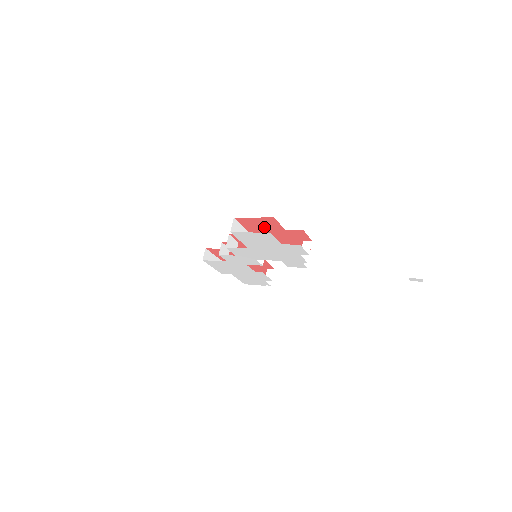
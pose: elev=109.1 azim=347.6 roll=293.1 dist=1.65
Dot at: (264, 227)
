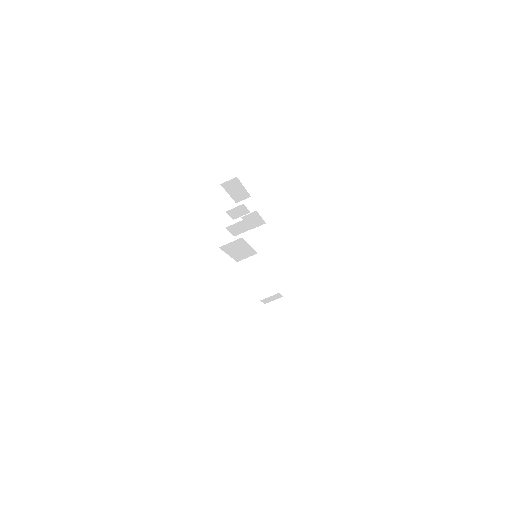
Dot at: occluded
